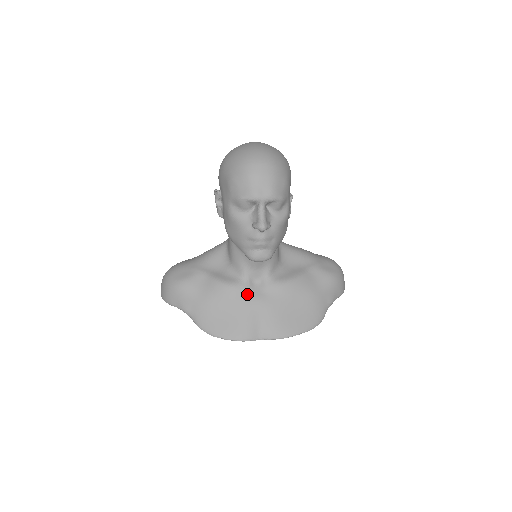
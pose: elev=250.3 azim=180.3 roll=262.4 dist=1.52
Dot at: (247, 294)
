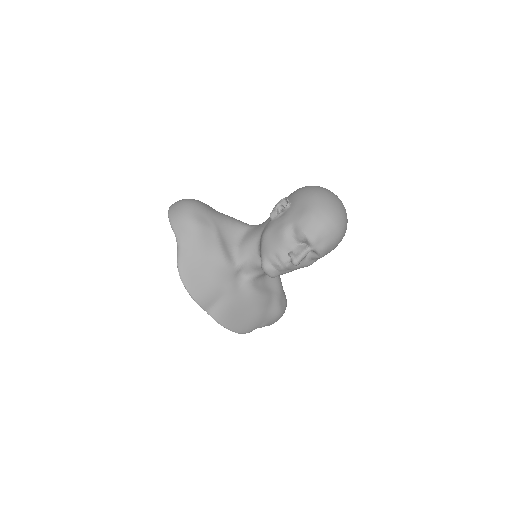
Dot at: (229, 276)
